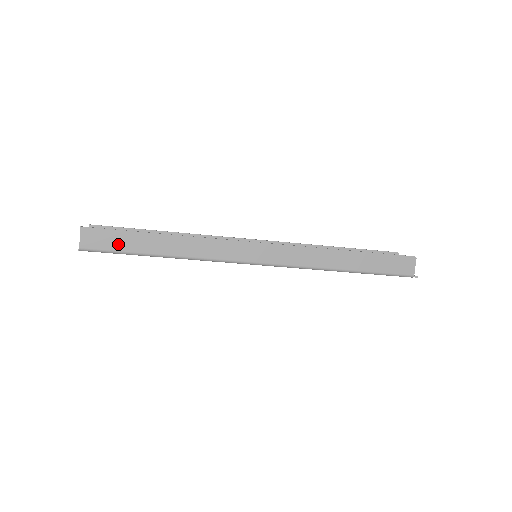
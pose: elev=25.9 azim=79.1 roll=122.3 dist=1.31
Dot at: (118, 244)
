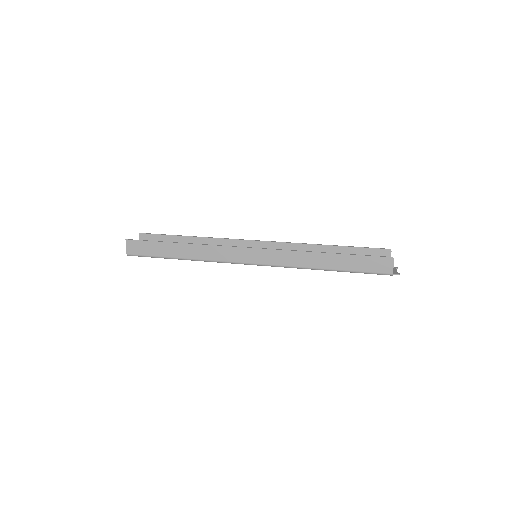
Dot at: (151, 251)
